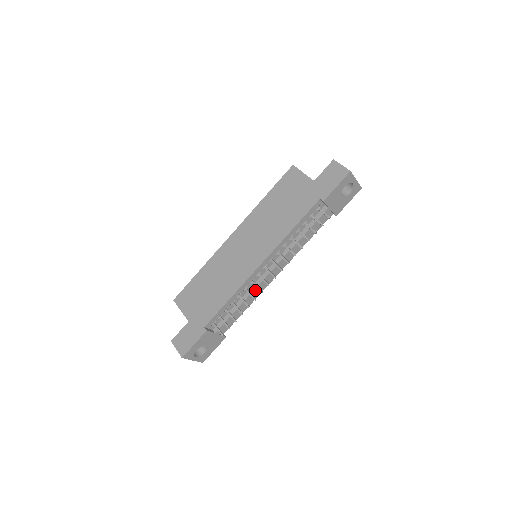
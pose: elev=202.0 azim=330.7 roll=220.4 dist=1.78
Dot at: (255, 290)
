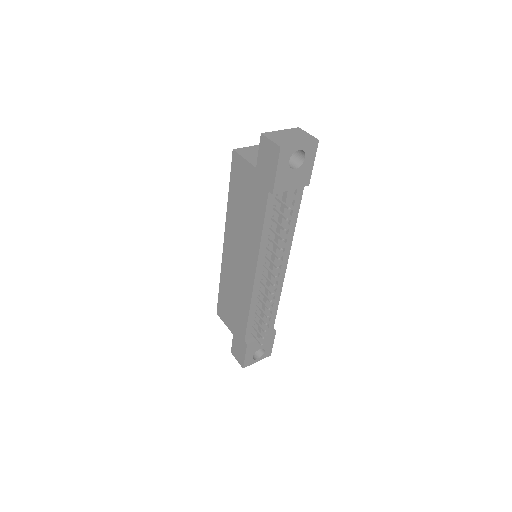
Dot at: (269, 294)
